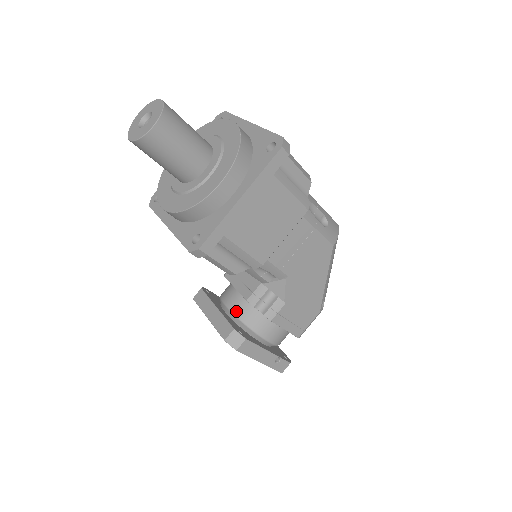
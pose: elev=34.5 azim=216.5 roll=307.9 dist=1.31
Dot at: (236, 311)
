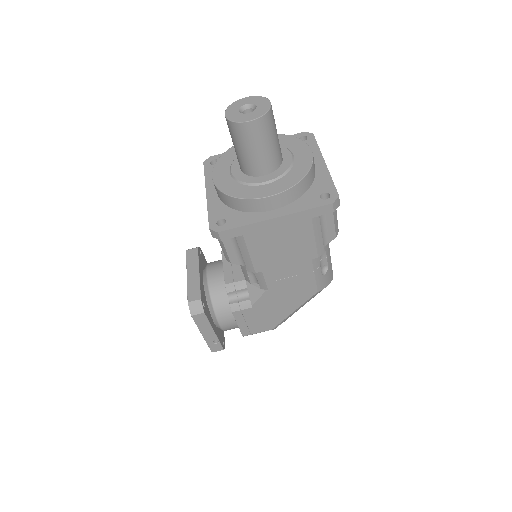
Dot at: (212, 285)
